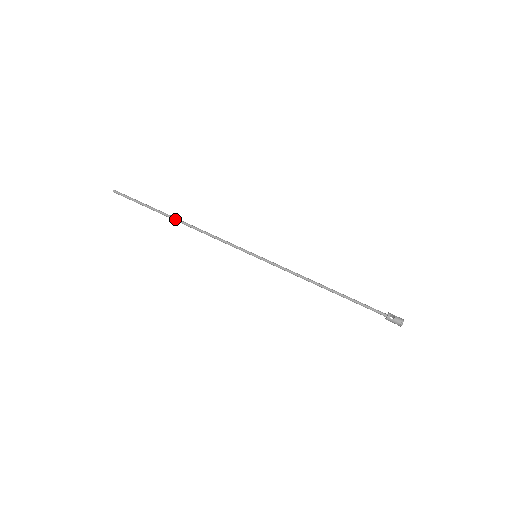
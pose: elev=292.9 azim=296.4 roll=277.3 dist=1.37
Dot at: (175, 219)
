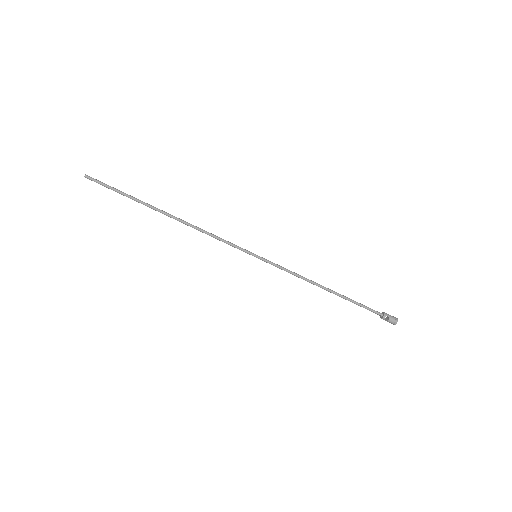
Dot at: (164, 214)
